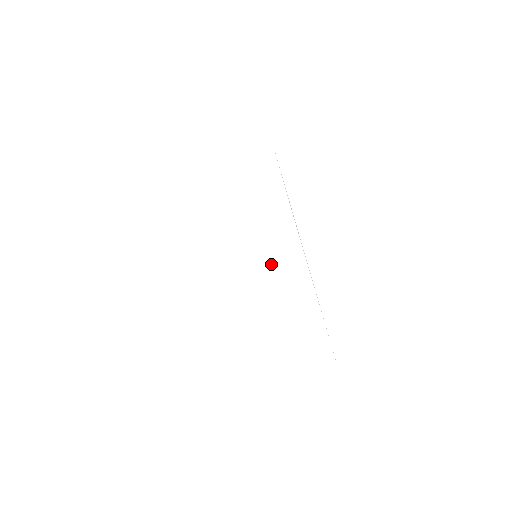
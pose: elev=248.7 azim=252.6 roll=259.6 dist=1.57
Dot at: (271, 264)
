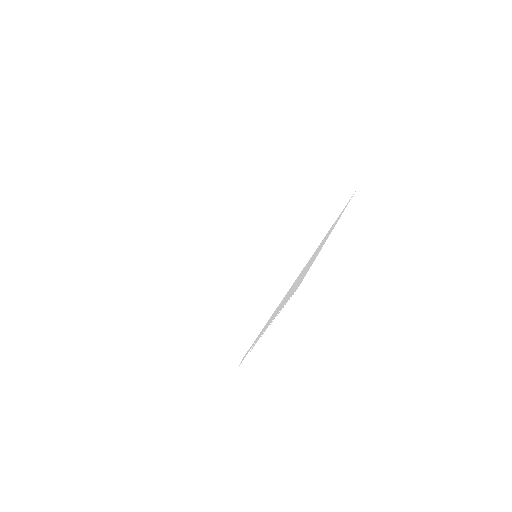
Dot at: (308, 201)
